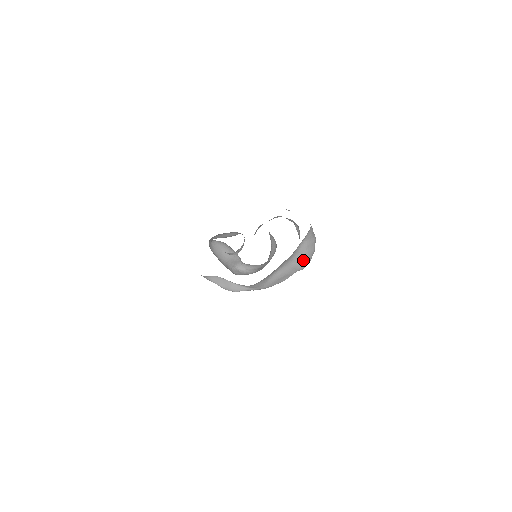
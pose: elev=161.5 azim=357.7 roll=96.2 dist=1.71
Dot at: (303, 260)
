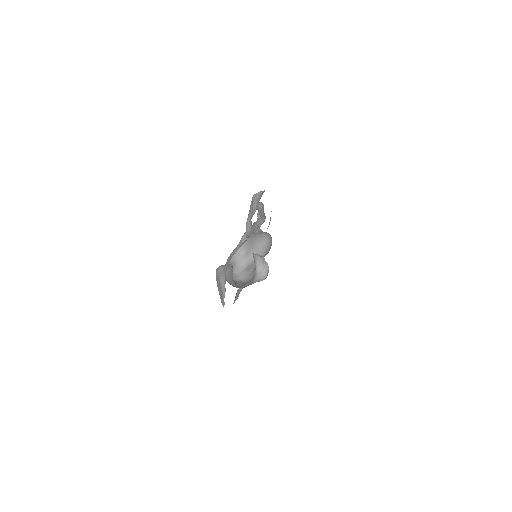
Dot at: (269, 223)
